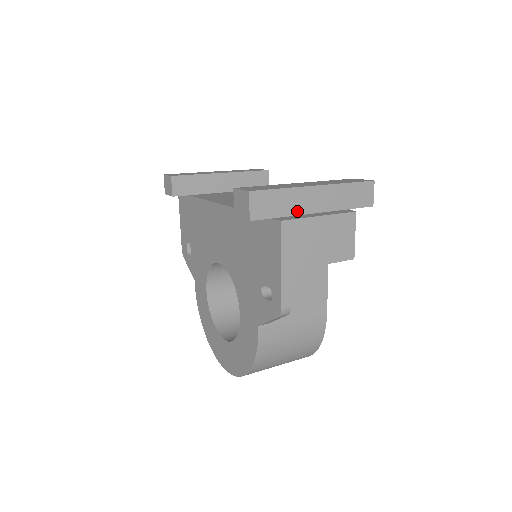
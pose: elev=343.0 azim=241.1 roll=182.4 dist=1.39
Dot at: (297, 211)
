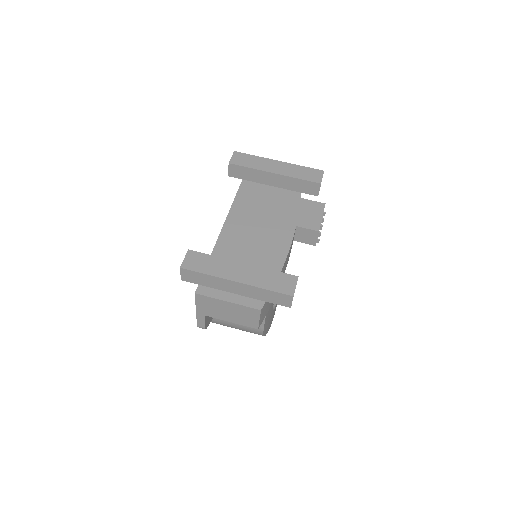
Dot at: (219, 288)
